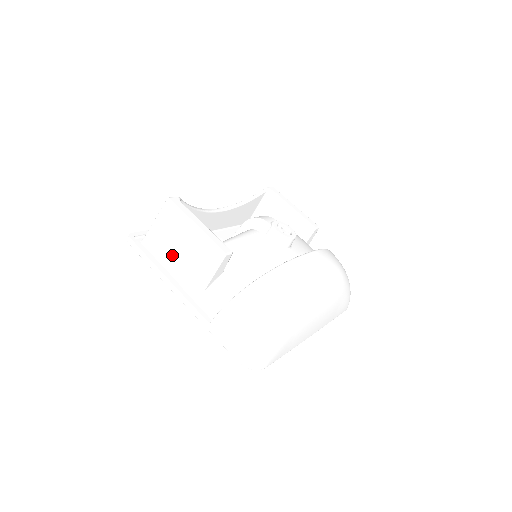
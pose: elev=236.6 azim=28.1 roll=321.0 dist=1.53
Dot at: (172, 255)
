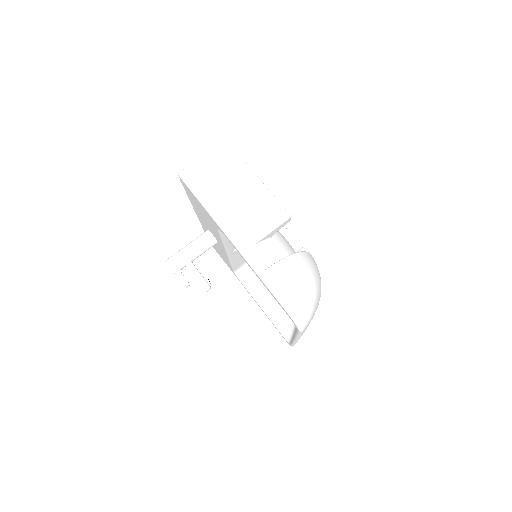
Dot at: (227, 203)
